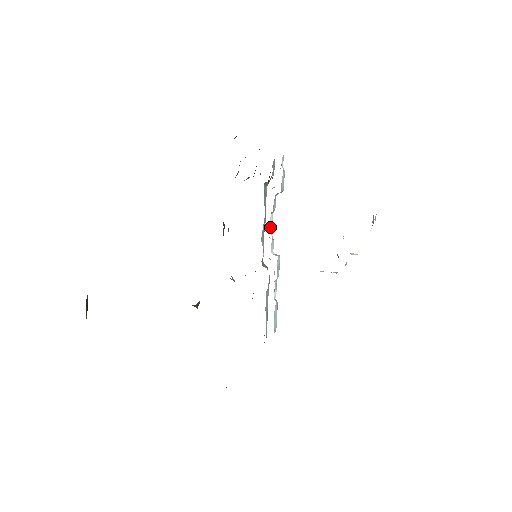
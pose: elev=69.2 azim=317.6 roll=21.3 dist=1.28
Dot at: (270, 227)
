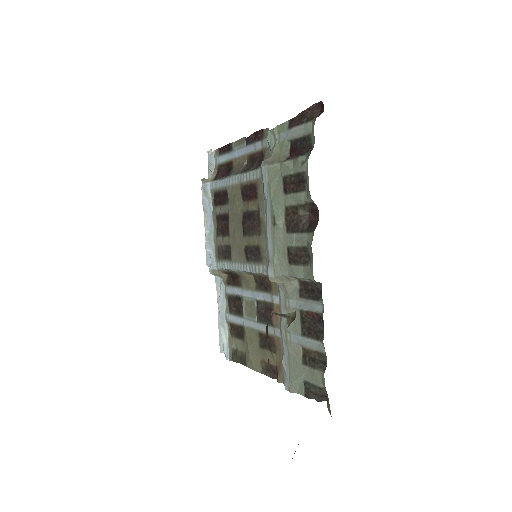
Dot at: occluded
